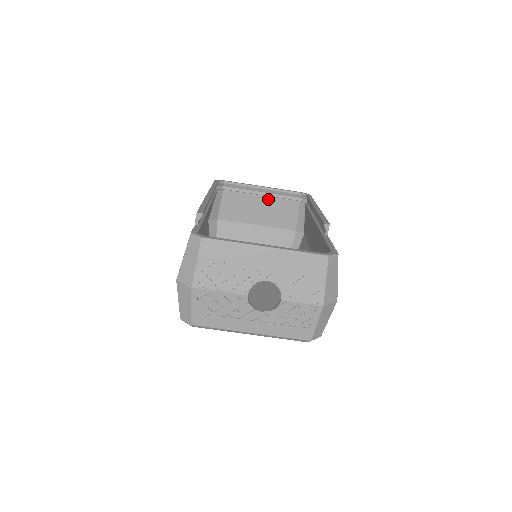
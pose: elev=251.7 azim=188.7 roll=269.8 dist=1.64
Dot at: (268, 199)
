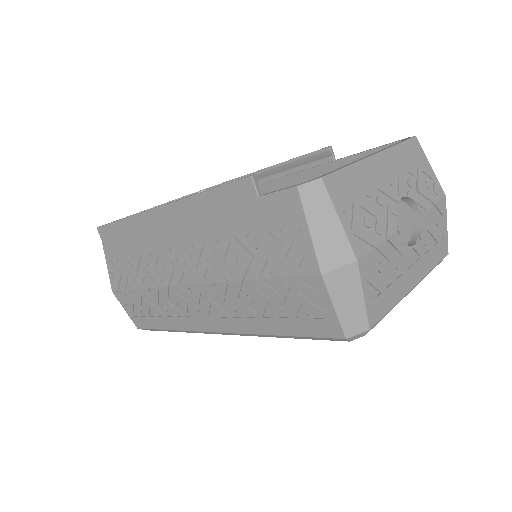
Dot at: occluded
